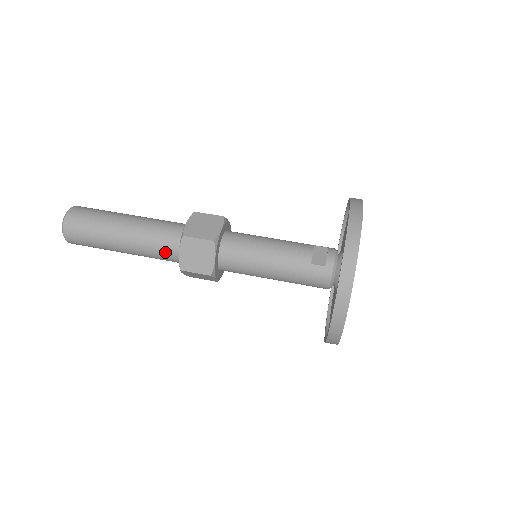
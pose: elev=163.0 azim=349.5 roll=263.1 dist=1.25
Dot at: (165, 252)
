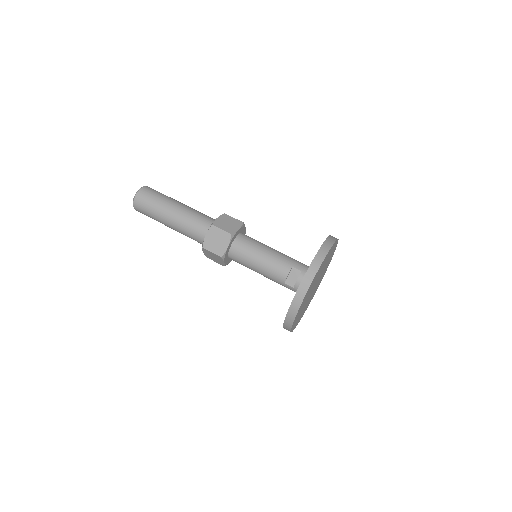
Dot at: occluded
